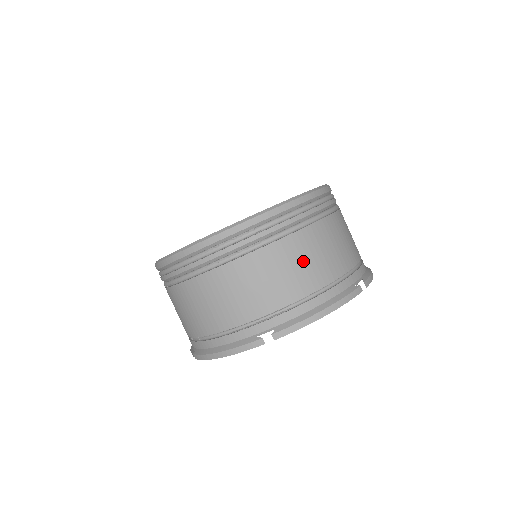
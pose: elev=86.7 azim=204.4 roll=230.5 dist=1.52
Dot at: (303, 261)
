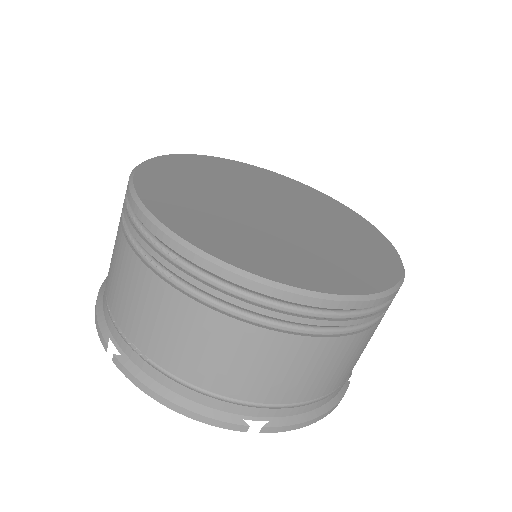
Dot at: (197, 344)
